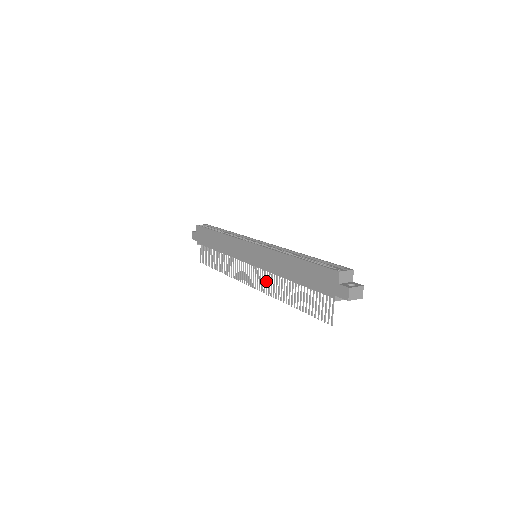
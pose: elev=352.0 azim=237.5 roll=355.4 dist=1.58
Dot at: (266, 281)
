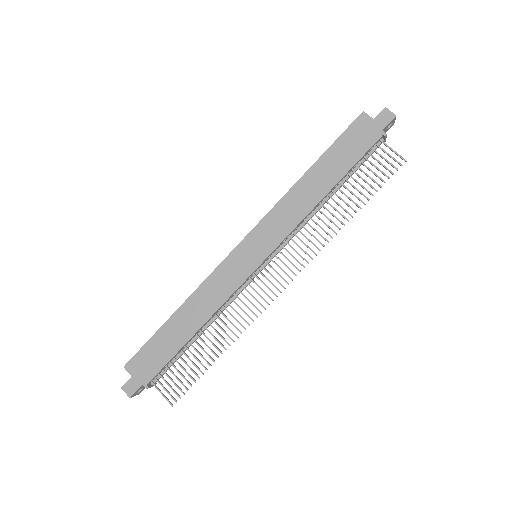
Dot at: (299, 247)
